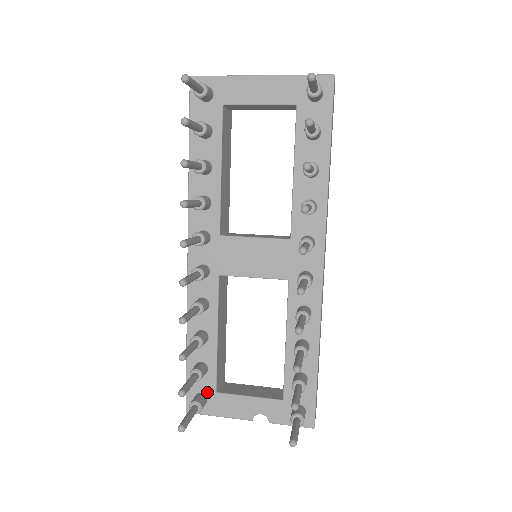
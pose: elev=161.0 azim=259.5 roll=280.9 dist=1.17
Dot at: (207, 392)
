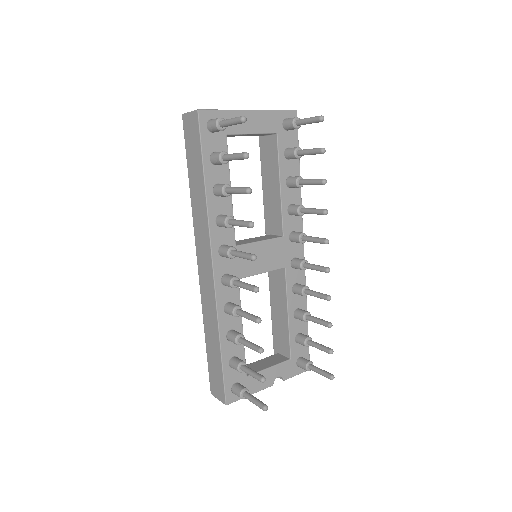
Dot at: (240, 379)
